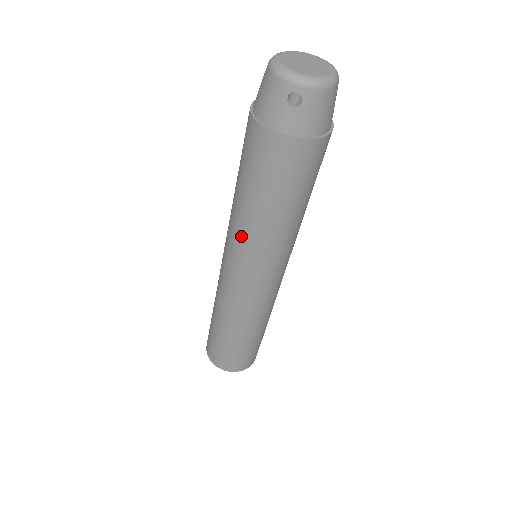
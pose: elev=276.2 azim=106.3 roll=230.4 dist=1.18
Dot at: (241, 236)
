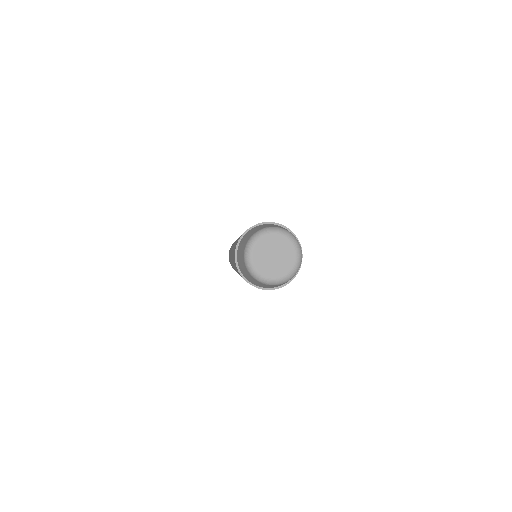
Dot at: occluded
